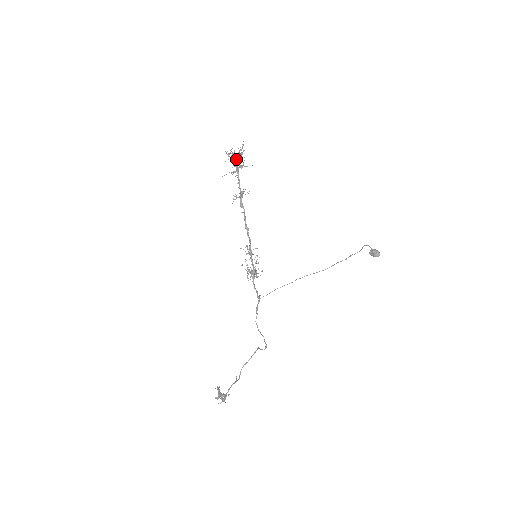
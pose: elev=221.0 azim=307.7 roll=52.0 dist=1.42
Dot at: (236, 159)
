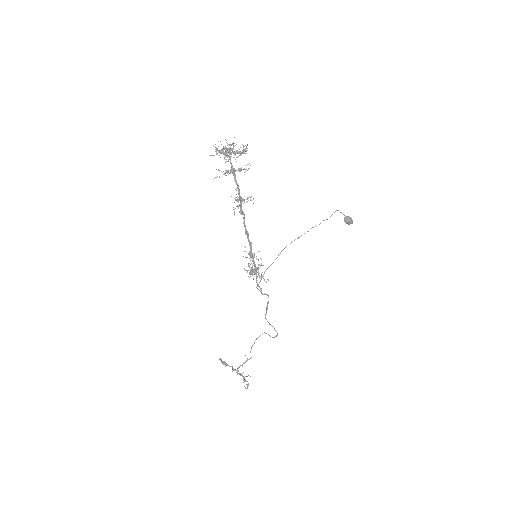
Dot at: (229, 156)
